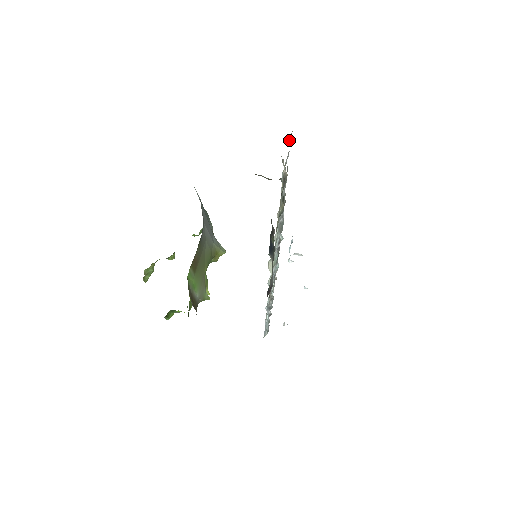
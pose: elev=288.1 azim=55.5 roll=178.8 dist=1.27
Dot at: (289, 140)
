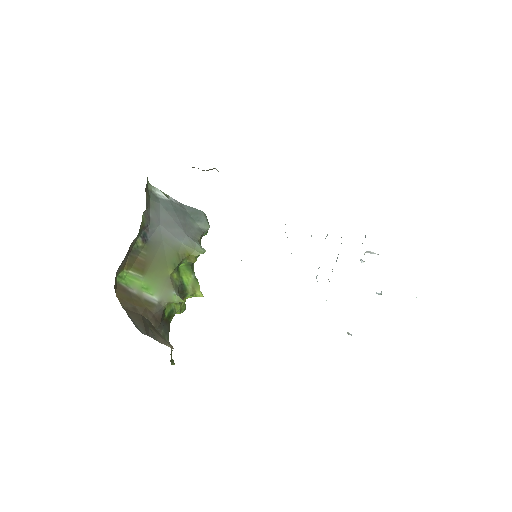
Dot at: occluded
